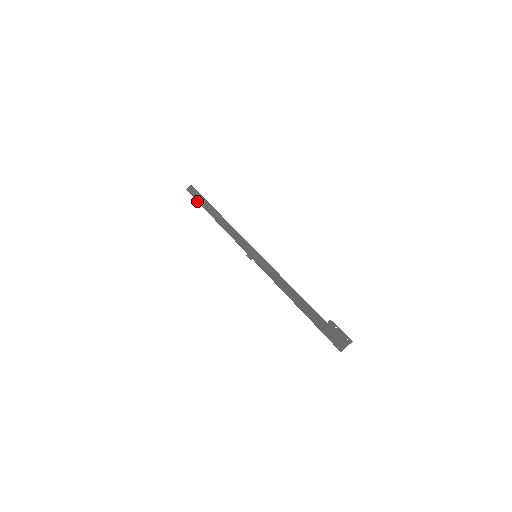
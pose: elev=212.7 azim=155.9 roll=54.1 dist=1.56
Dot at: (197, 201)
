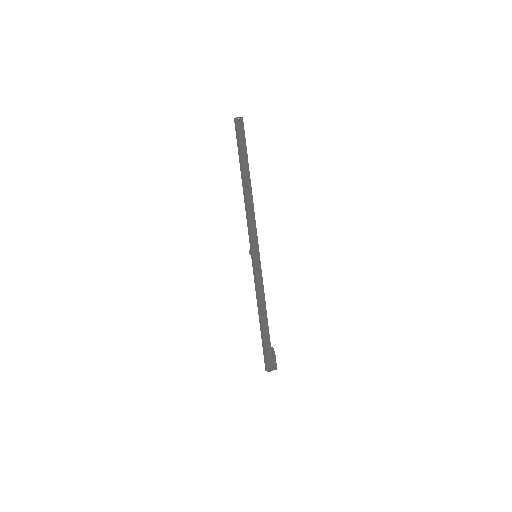
Dot at: (238, 144)
